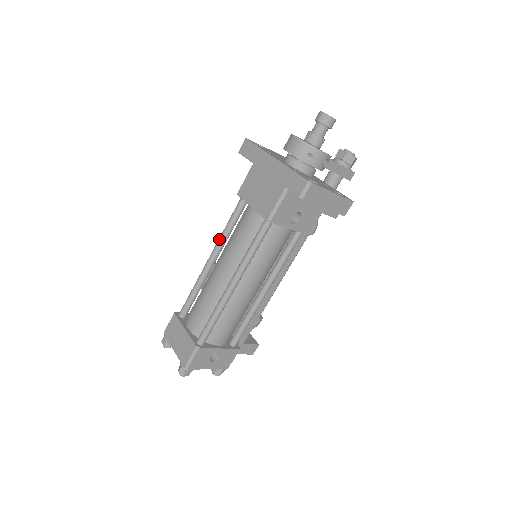
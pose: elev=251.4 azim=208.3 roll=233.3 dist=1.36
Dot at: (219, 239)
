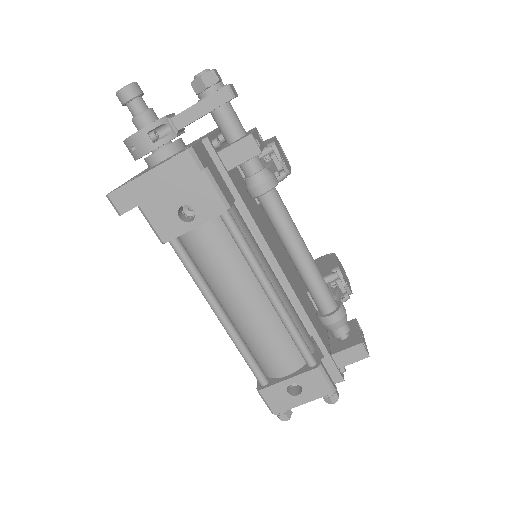
Dot at: occluded
